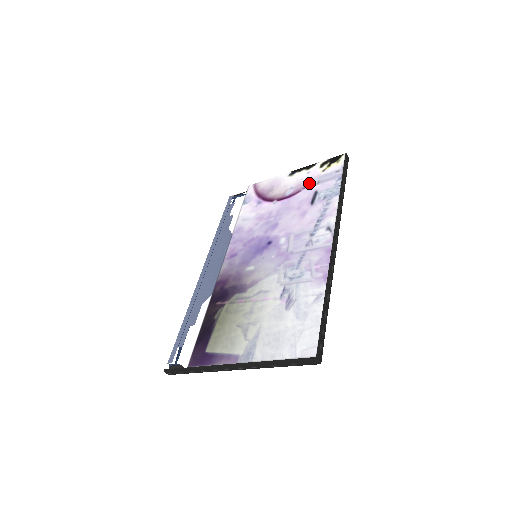
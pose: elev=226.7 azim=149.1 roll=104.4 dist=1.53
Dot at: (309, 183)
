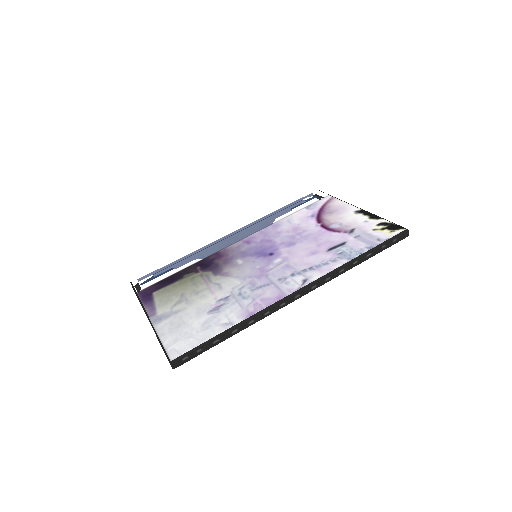
Dot at: (353, 231)
